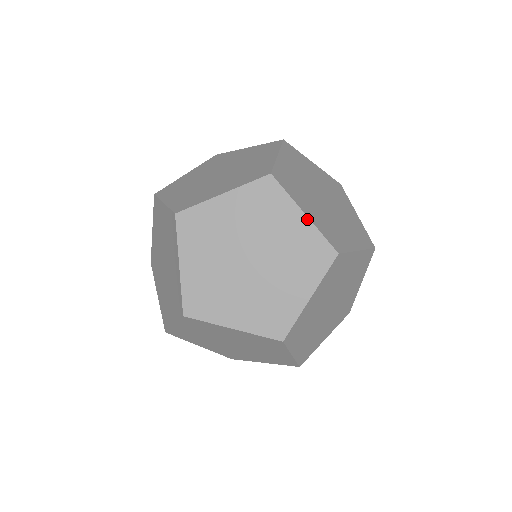
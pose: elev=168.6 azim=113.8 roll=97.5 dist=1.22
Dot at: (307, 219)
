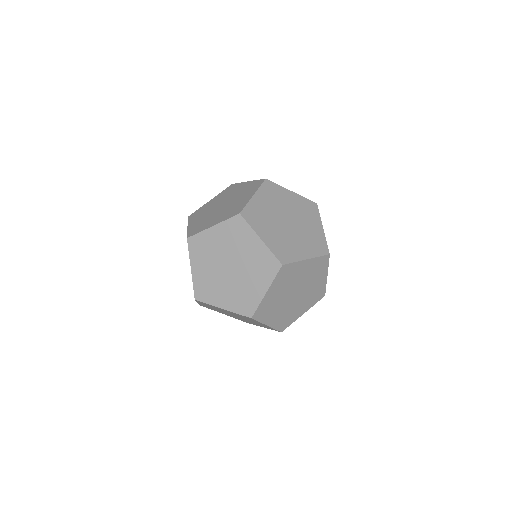
Dot at: (262, 242)
